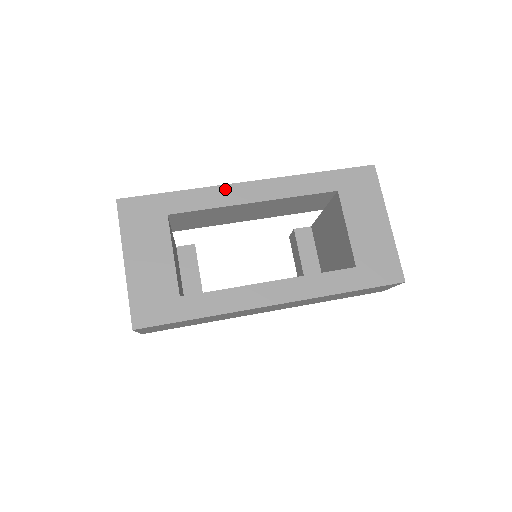
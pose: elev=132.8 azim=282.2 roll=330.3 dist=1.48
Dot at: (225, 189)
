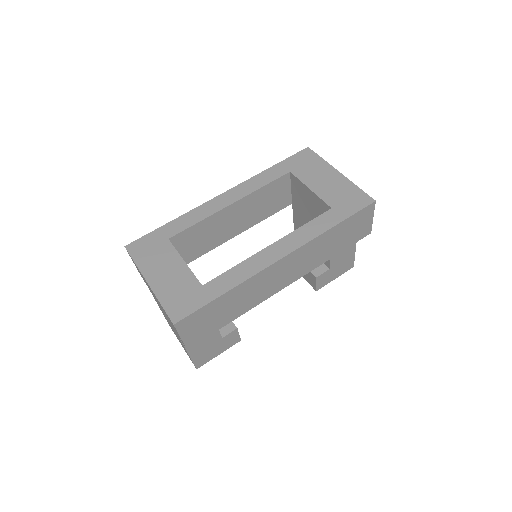
Dot at: (205, 206)
